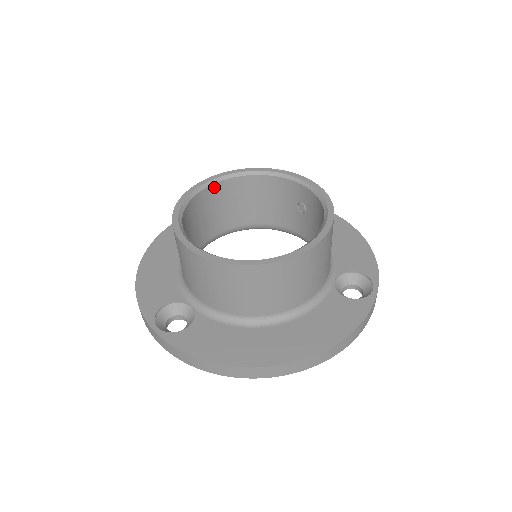
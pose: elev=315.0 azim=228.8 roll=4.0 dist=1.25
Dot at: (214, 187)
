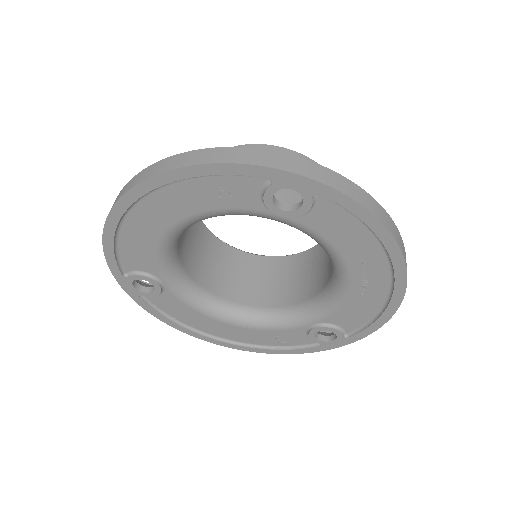
Dot at: (283, 259)
